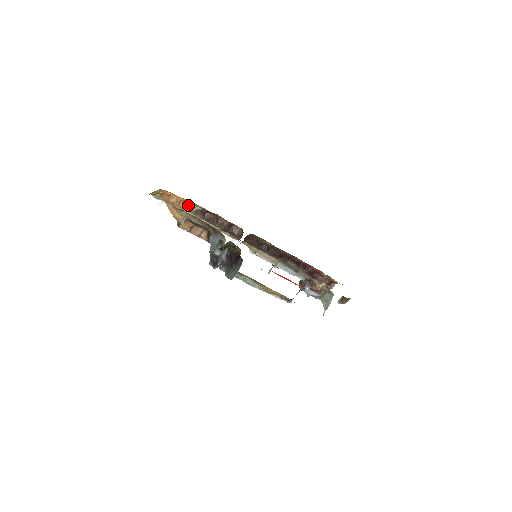
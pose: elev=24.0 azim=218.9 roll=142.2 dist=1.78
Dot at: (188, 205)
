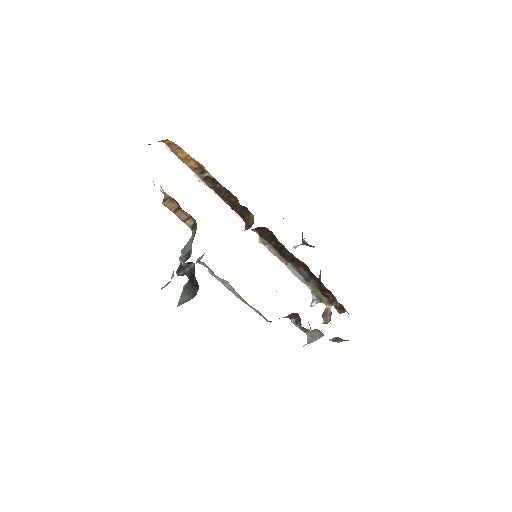
Dot at: (199, 167)
